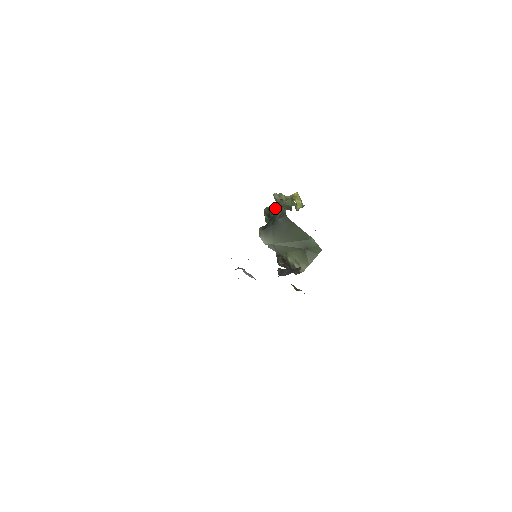
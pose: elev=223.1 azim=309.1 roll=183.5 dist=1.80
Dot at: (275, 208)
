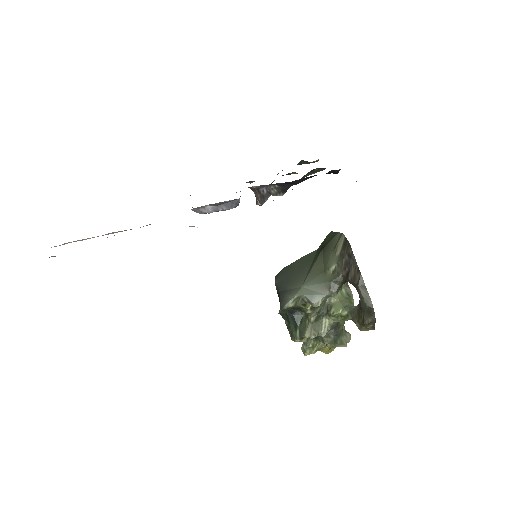
Dot at: occluded
